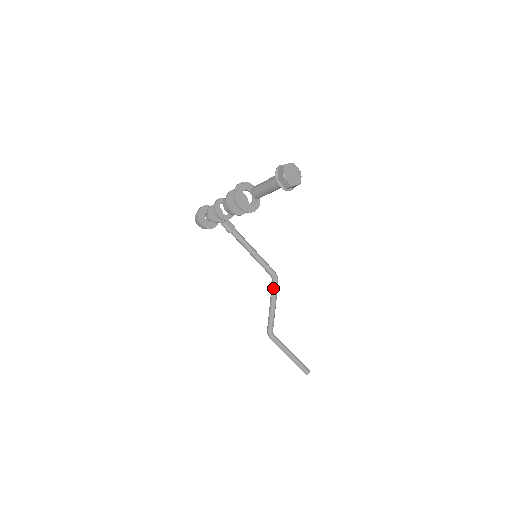
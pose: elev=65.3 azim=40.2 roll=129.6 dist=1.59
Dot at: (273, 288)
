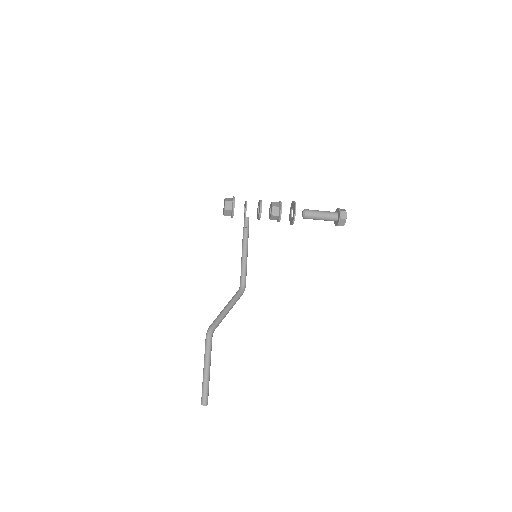
Dot at: (239, 294)
